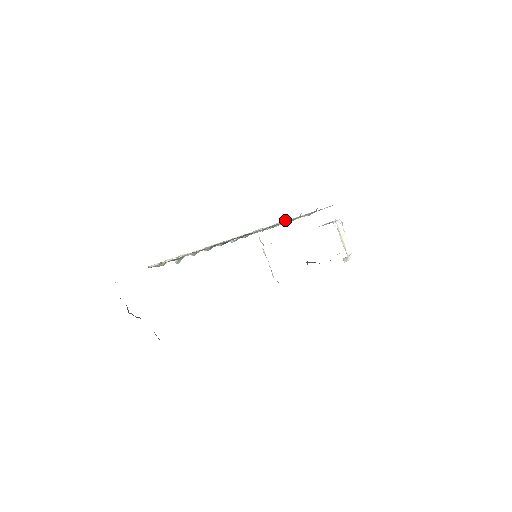
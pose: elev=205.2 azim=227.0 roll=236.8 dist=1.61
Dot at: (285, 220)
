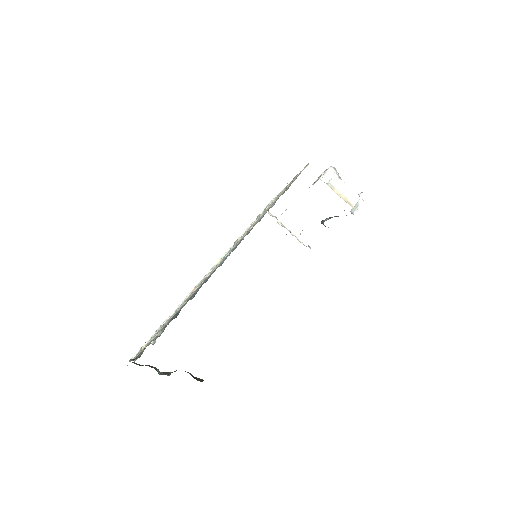
Dot at: (269, 203)
